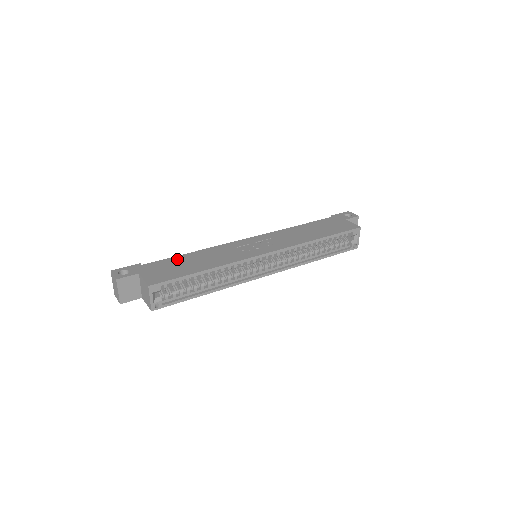
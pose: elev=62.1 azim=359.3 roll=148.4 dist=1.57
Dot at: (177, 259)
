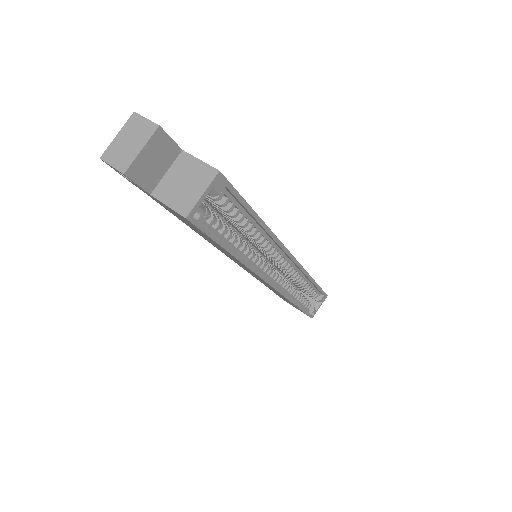
Dot at: occluded
